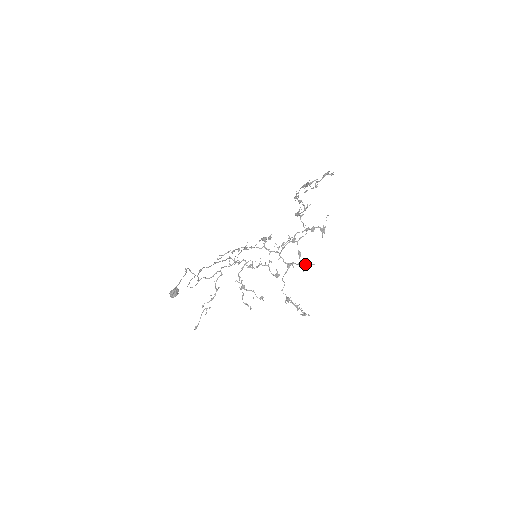
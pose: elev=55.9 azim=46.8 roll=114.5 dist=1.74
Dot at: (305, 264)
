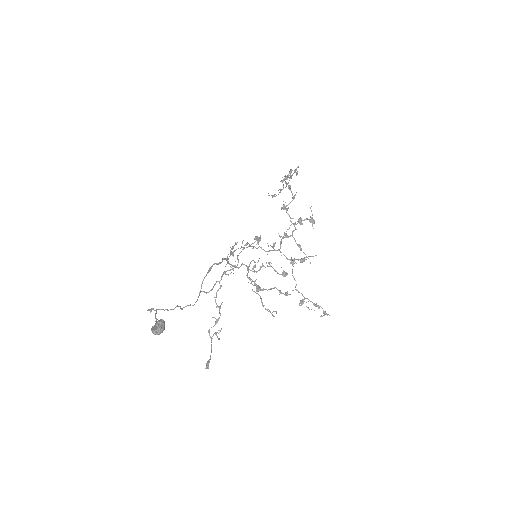
Dot at: (305, 259)
